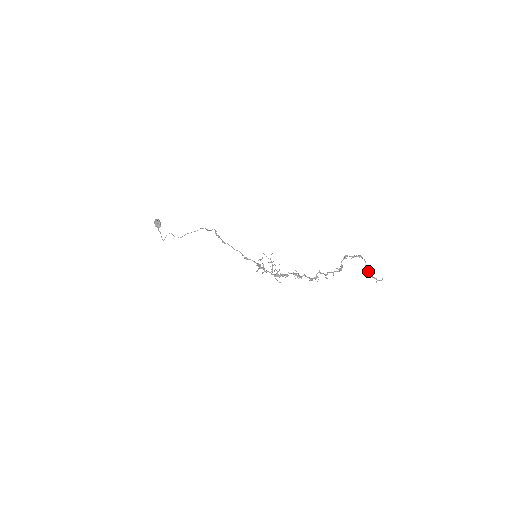
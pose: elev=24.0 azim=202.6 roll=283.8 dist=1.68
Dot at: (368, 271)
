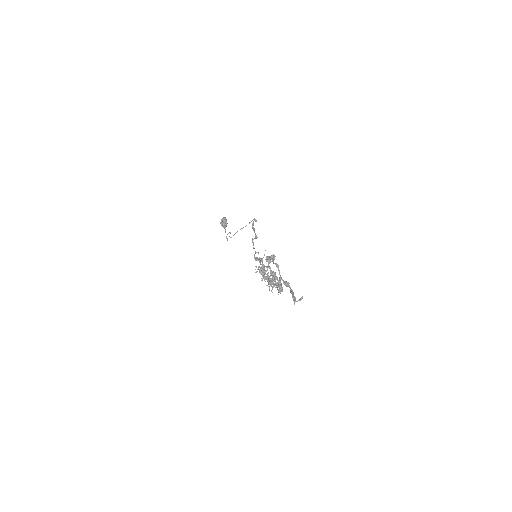
Dot at: (284, 283)
